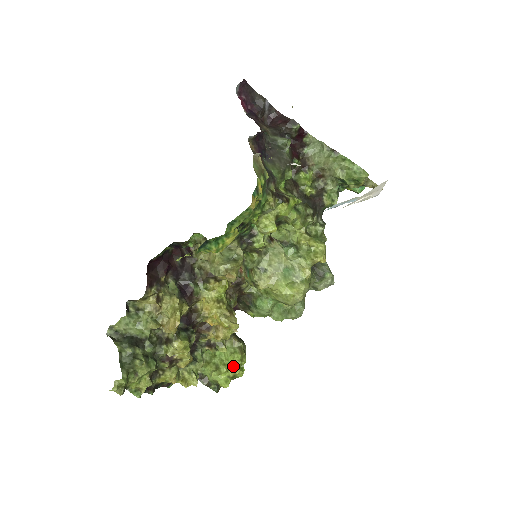
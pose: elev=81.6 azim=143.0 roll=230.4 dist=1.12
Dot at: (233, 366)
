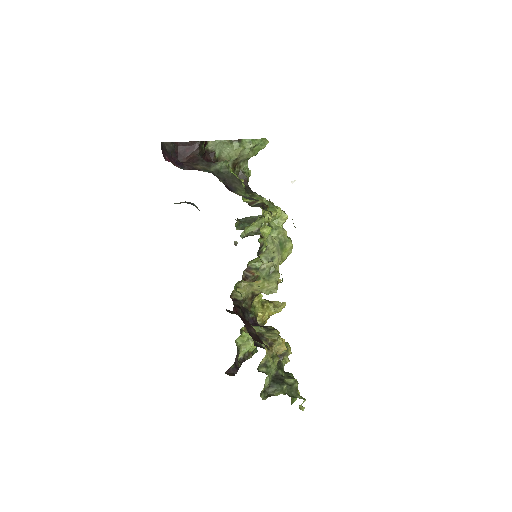
Dot at: occluded
